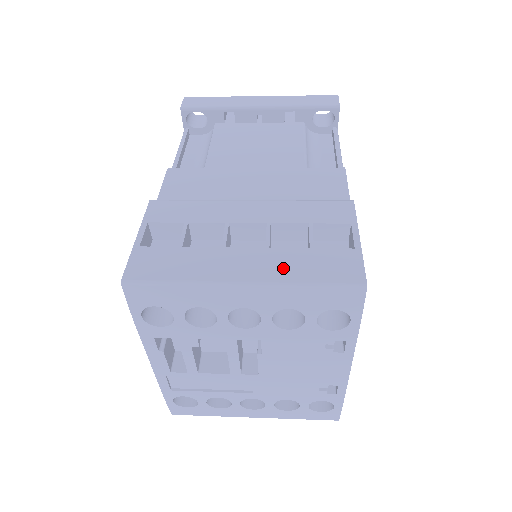
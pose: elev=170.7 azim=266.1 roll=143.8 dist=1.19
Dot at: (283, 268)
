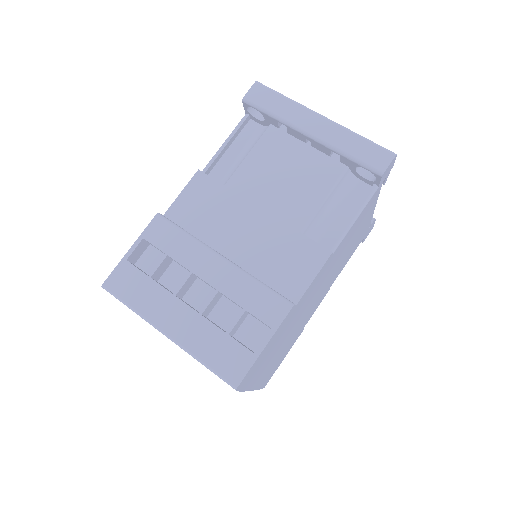
Dot at: (197, 339)
